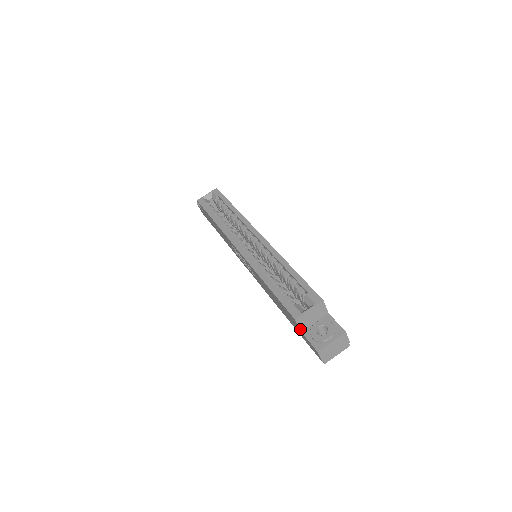
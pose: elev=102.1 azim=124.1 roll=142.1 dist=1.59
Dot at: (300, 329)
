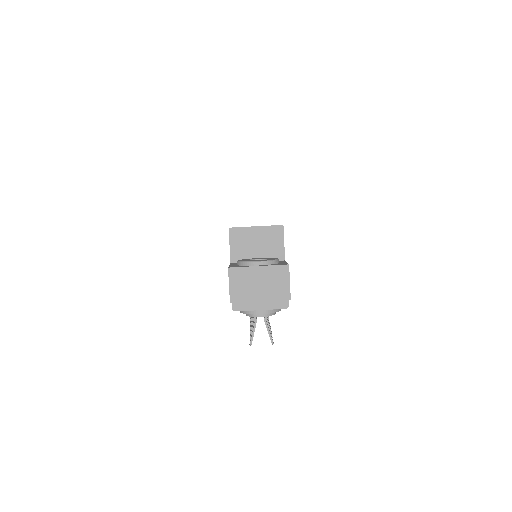
Dot at: (231, 255)
